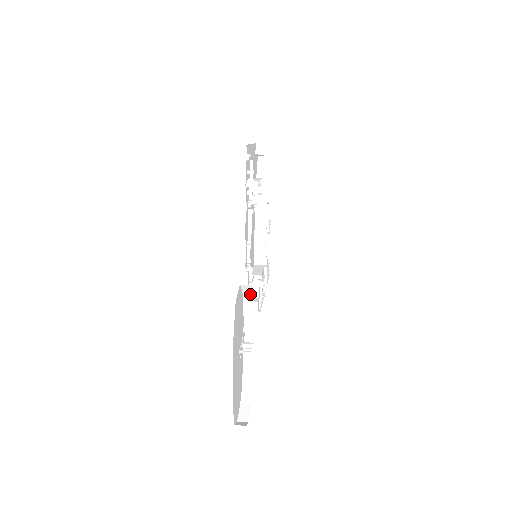
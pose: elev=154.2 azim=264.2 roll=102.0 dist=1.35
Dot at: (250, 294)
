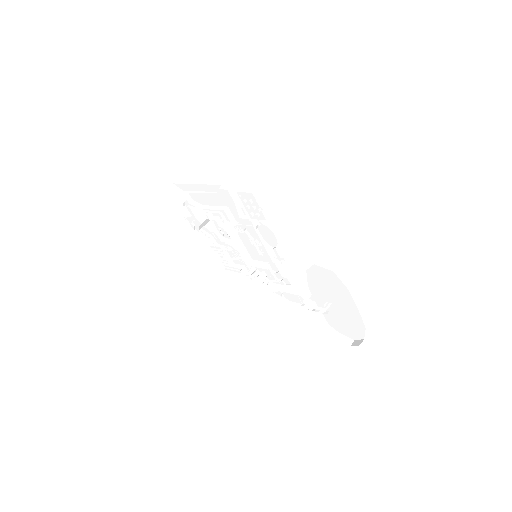
Dot at: (304, 273)
